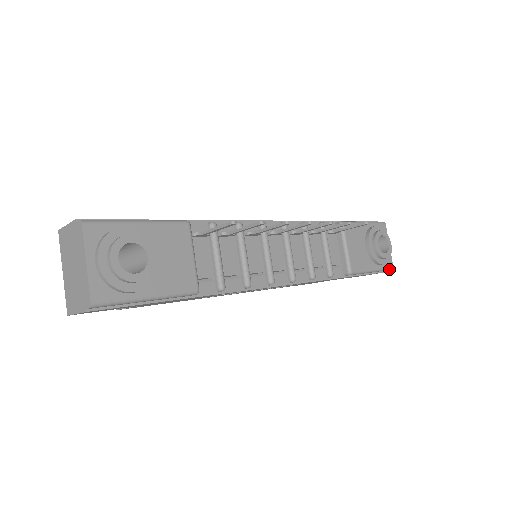
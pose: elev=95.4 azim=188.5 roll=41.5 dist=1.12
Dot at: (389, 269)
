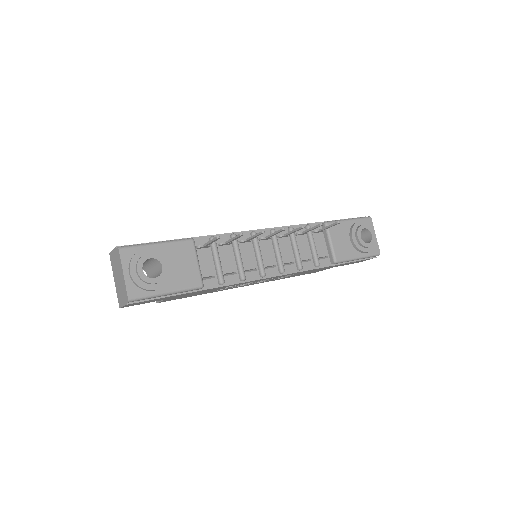
Dot at: (376, 255)
